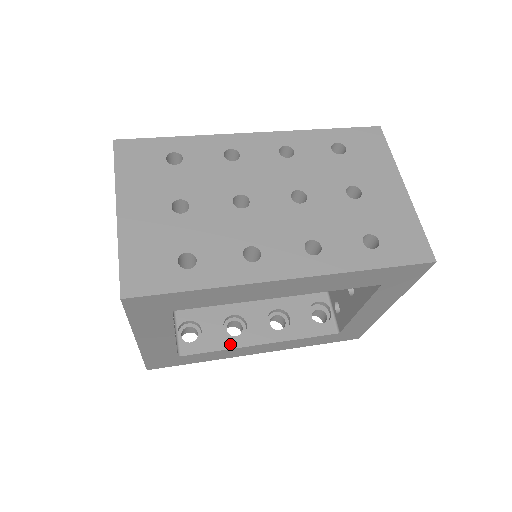
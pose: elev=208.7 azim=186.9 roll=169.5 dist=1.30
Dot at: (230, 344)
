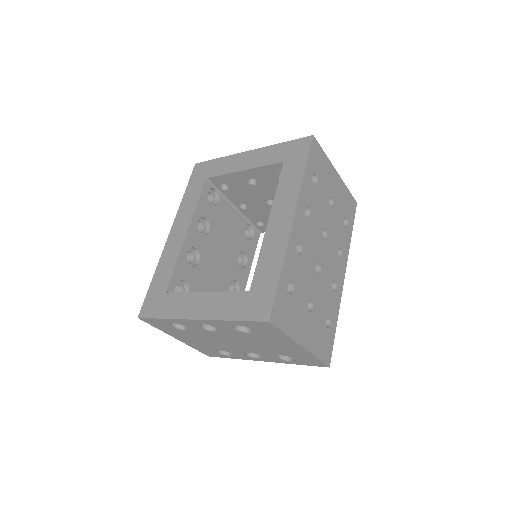
Dot at: occluded
